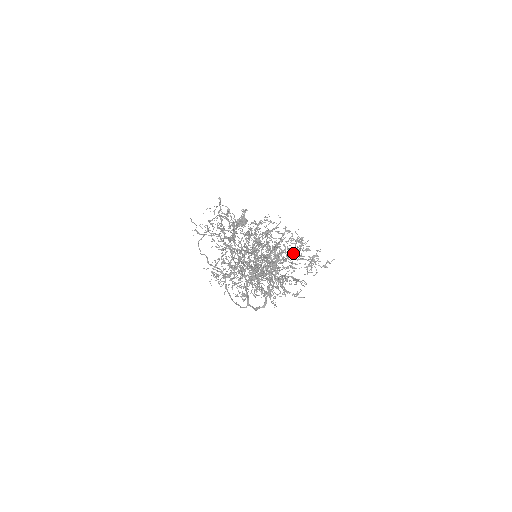
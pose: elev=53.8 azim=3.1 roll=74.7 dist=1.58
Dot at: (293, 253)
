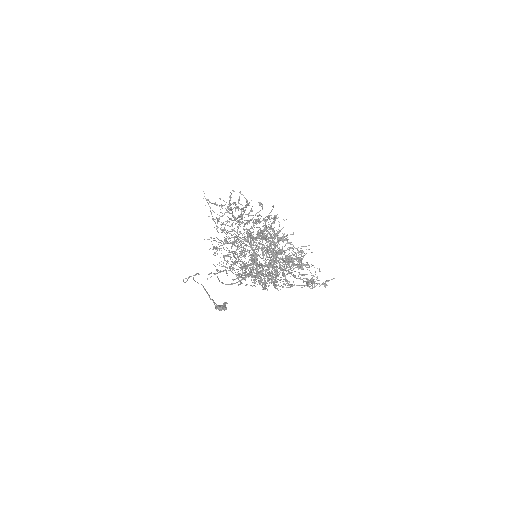
Dot at: (293, 263)
